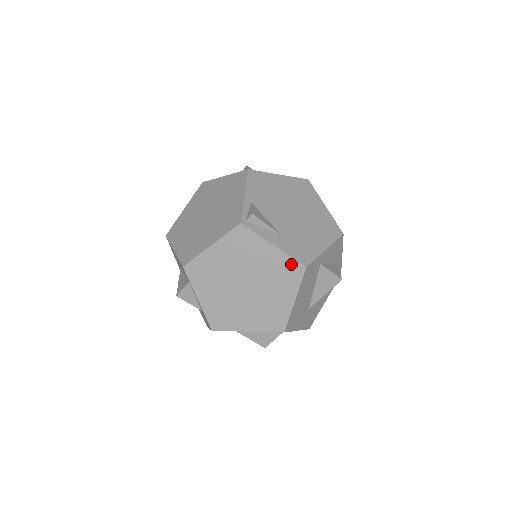
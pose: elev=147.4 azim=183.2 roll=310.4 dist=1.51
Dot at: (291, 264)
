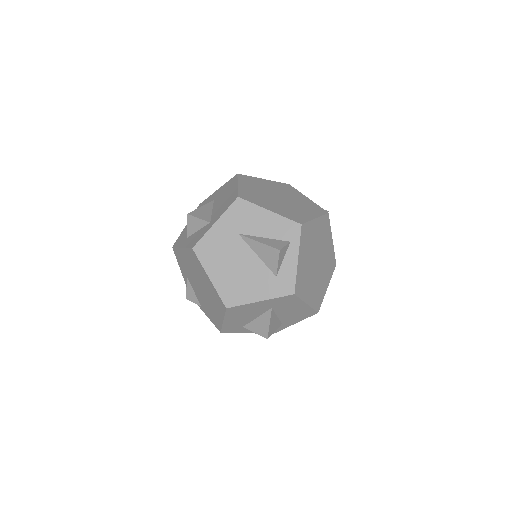
Dot at: (333, 258)
